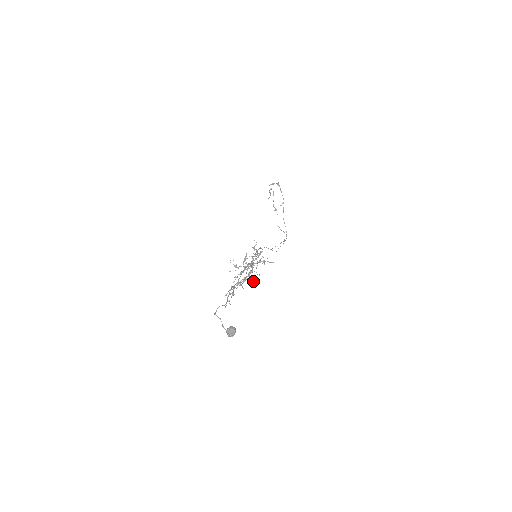
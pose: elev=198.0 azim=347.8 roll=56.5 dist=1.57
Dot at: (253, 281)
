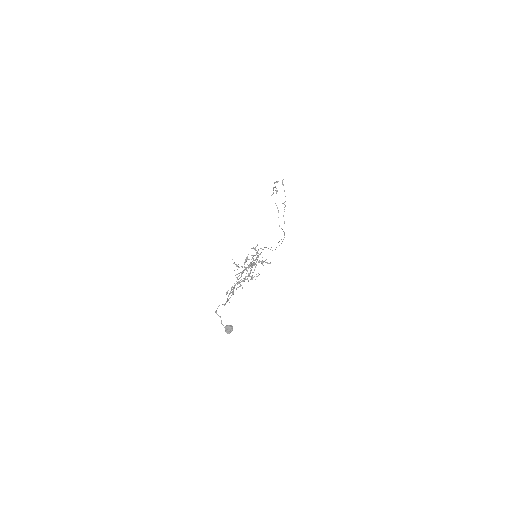
Dot at: occluded
